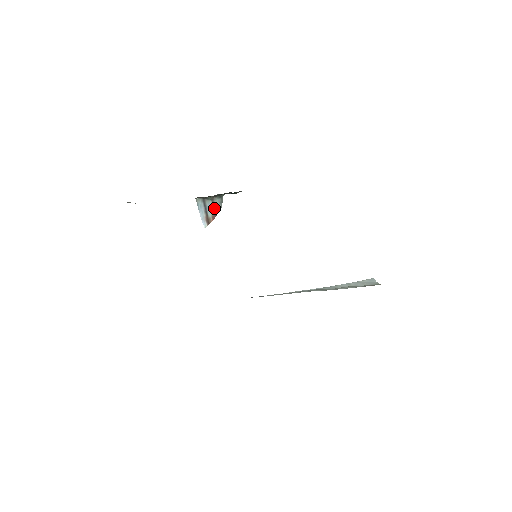
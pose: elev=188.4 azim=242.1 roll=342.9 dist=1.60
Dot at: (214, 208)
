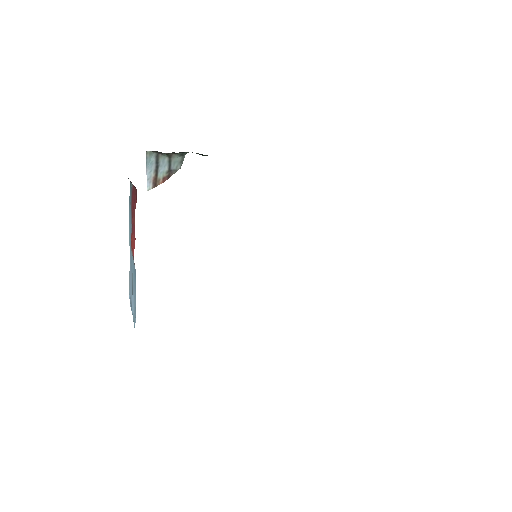
Dot at: (169, 168)
